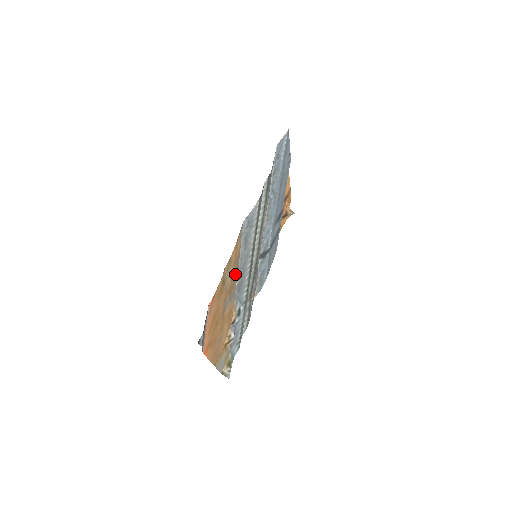
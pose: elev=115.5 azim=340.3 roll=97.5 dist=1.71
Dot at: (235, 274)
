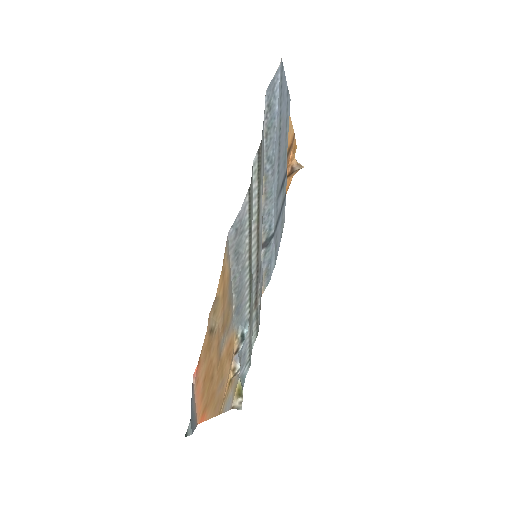
Dot at: (228, 302)
